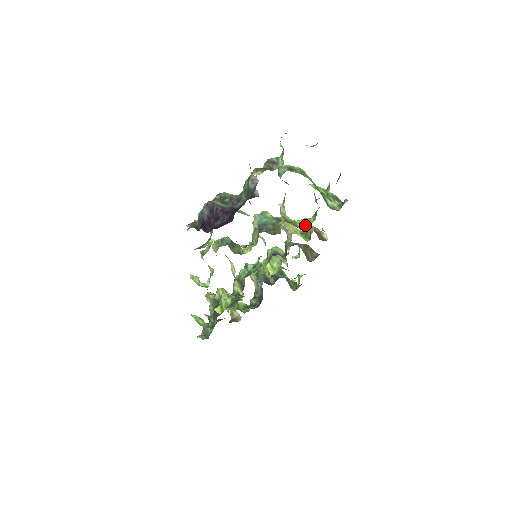
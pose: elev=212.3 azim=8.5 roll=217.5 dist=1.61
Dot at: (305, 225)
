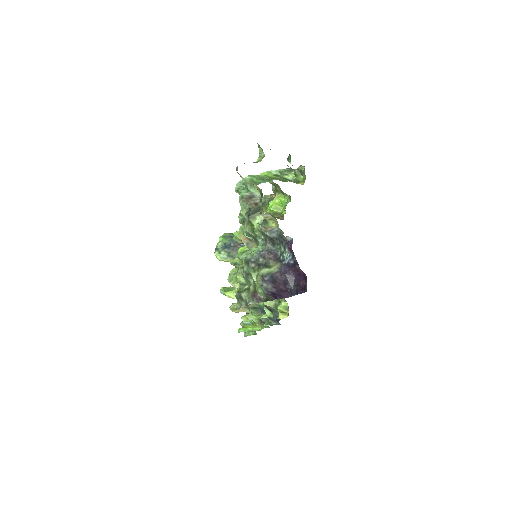
Dot at: (280, 206)
